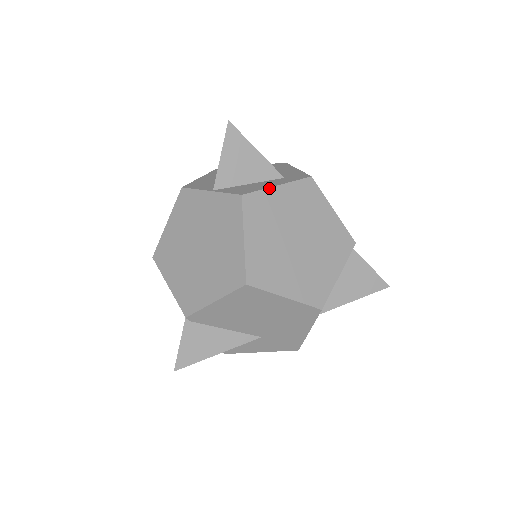
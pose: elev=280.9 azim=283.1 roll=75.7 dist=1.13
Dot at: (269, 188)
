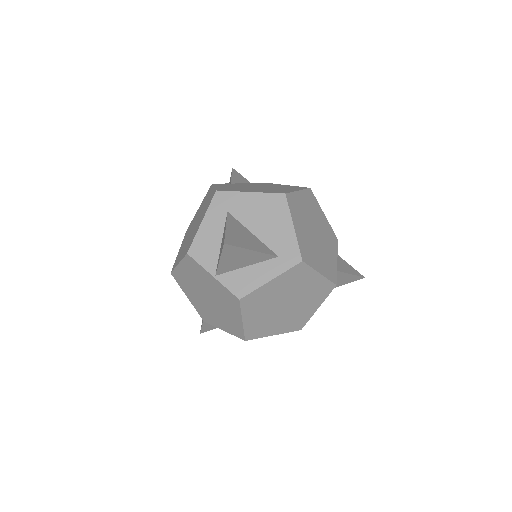
Dot at: (263, 286)
